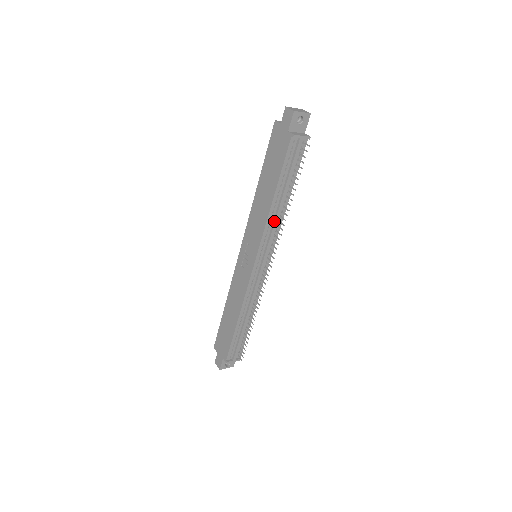
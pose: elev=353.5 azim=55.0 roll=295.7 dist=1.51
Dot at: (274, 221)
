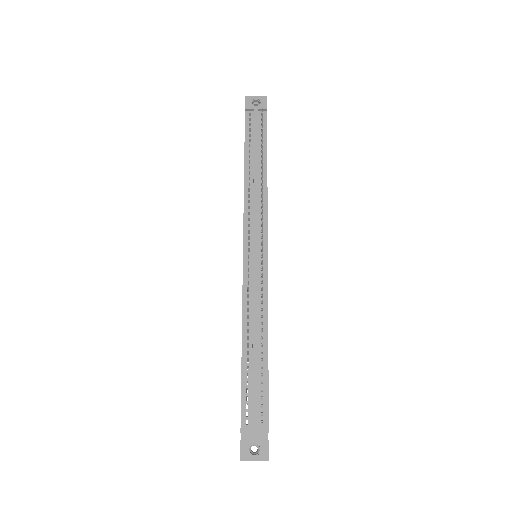
Dot at: (253, 194)
